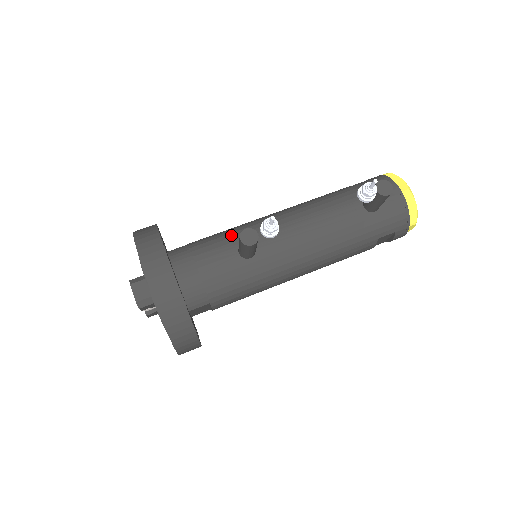
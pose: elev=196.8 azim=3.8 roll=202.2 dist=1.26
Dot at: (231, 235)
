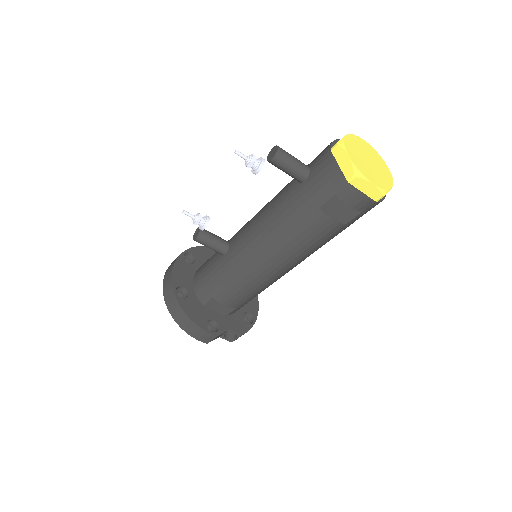
Dot at: occluded
